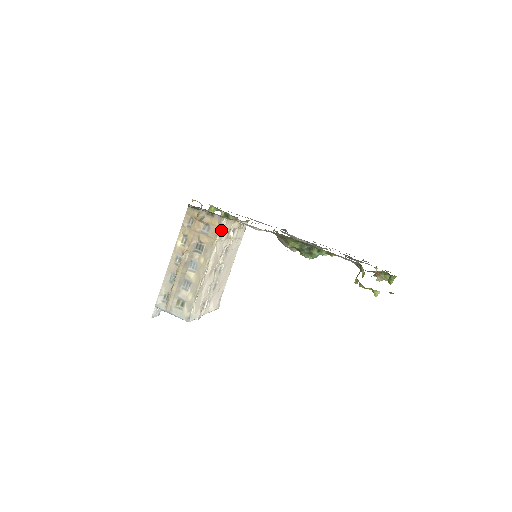
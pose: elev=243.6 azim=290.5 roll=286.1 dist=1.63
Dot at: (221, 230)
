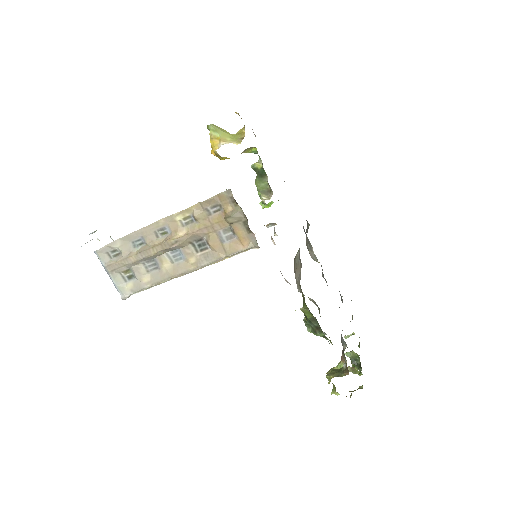
Dot at: occluded
